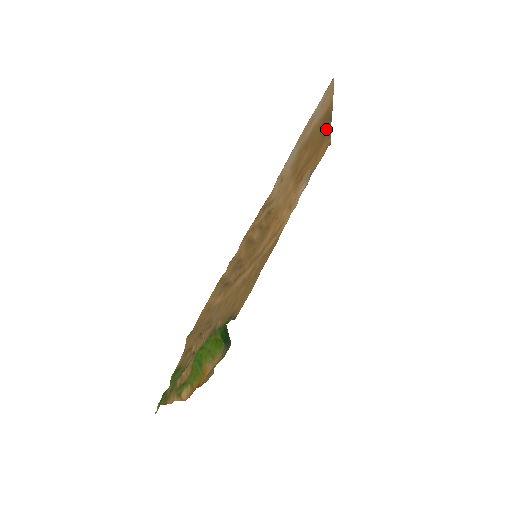
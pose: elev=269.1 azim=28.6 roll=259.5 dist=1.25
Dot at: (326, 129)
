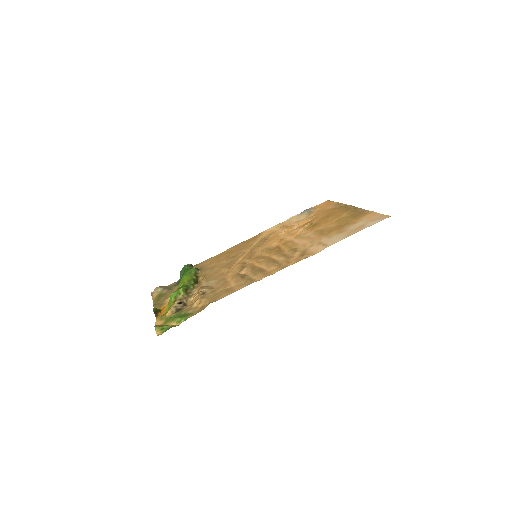
Dot at: (346, 206)
